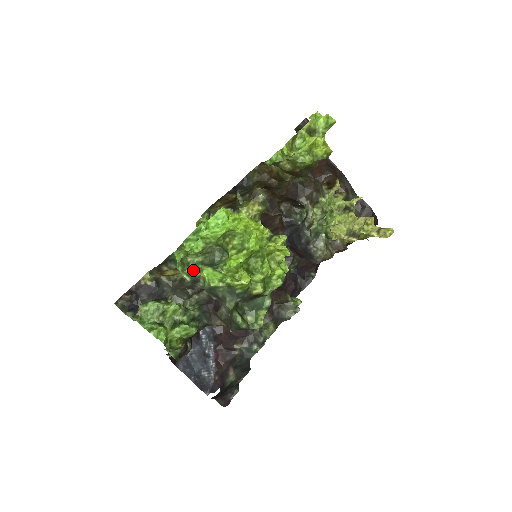
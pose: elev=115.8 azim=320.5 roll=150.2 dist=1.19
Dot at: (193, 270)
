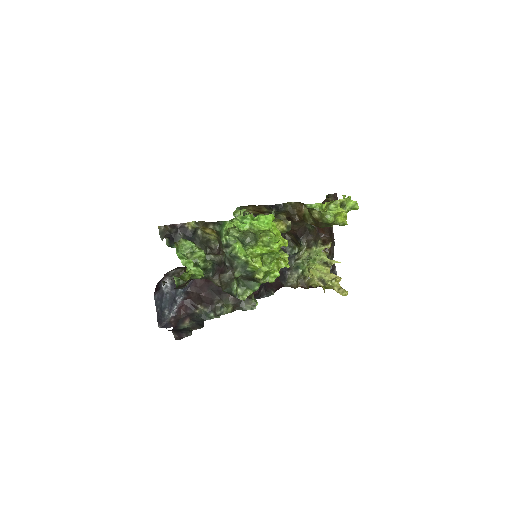
Dot at: (231, 239)
